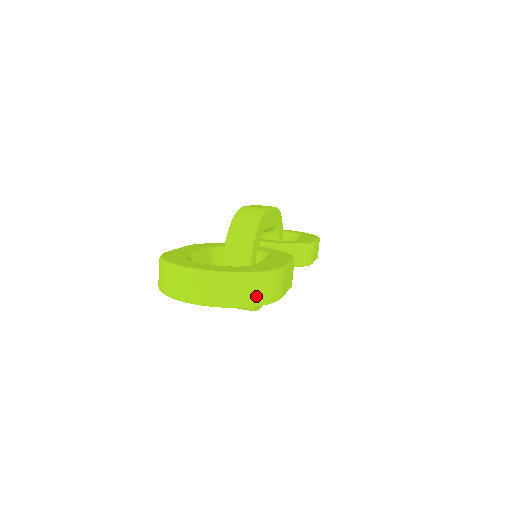
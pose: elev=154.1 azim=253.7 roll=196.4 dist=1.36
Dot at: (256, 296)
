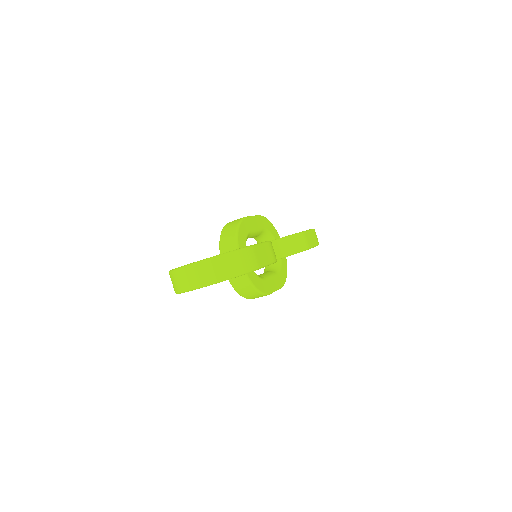
Dot at: (233, 269)
